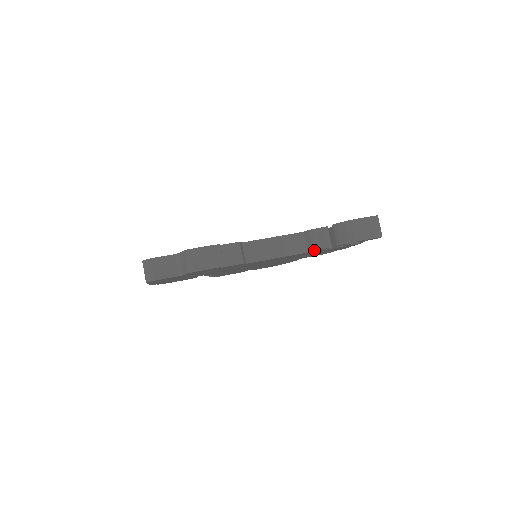
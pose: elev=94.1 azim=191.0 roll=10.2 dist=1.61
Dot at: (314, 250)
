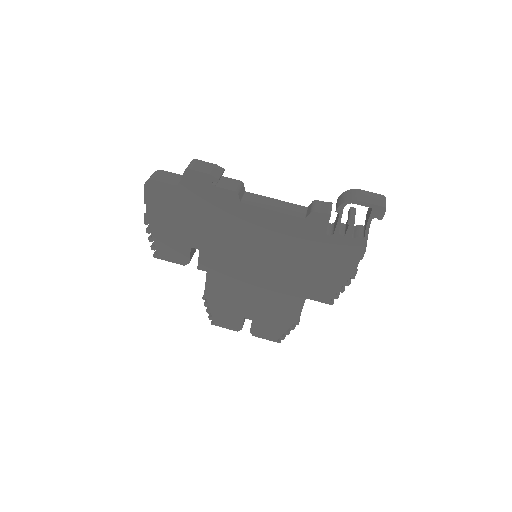
Dot at: (312, 211)
